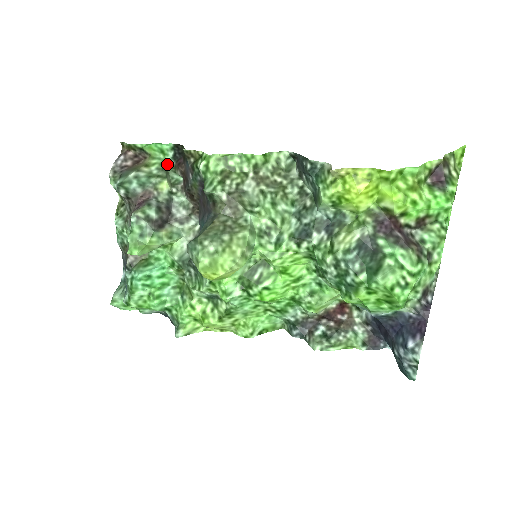
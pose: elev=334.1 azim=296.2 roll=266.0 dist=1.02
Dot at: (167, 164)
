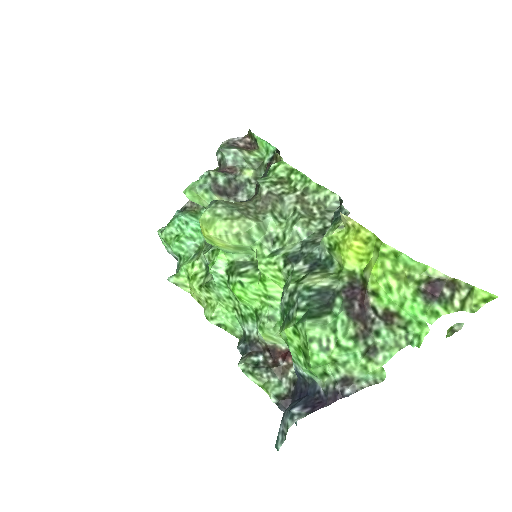
Dot at: (264, 162)
